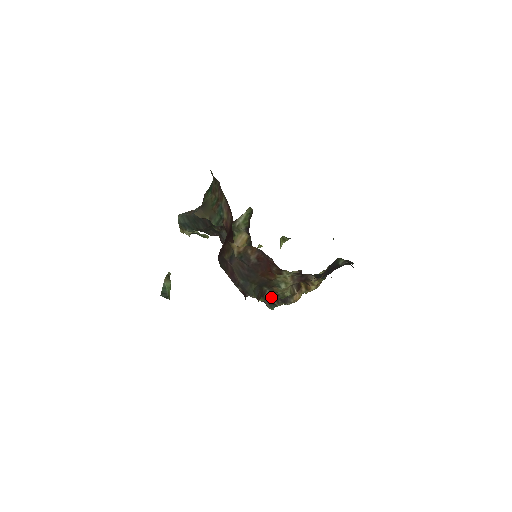
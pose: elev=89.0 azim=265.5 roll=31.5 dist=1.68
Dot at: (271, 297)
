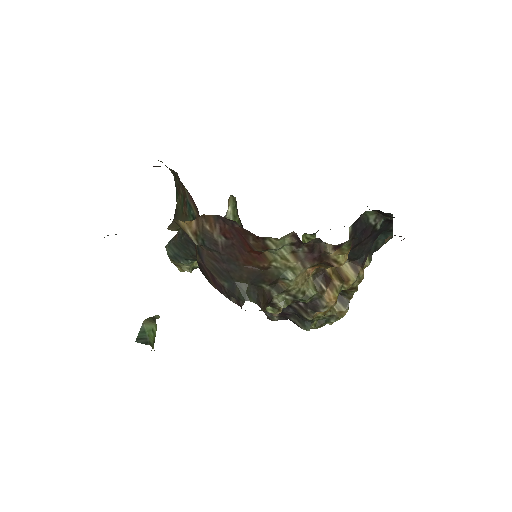
Dot at: (284, 302)
